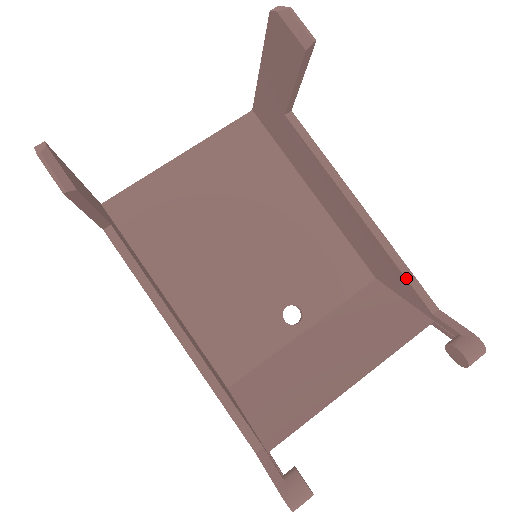
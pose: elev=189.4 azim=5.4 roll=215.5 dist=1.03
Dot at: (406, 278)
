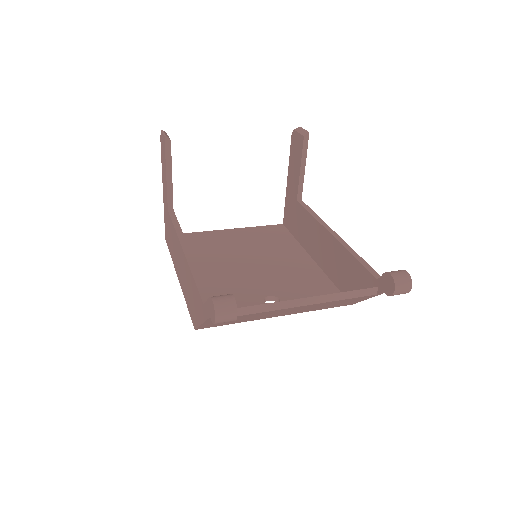
Dot at: (359, 261)
